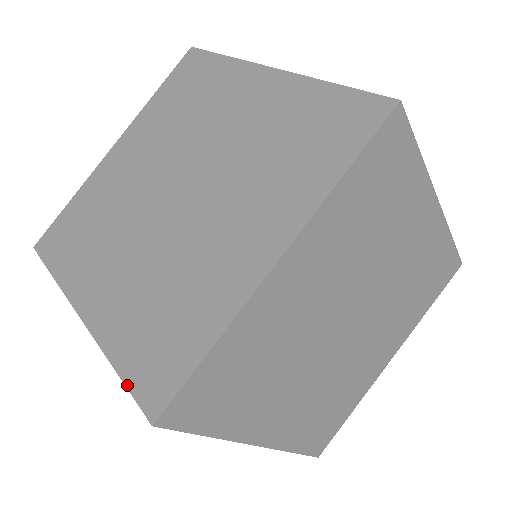
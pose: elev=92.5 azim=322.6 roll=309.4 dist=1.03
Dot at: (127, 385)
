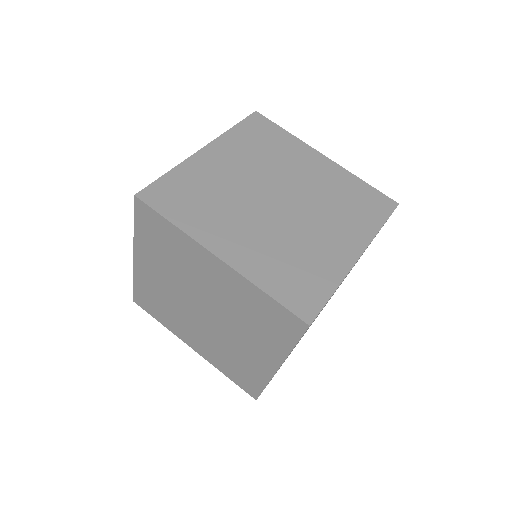
Dot at: (282, 304)
